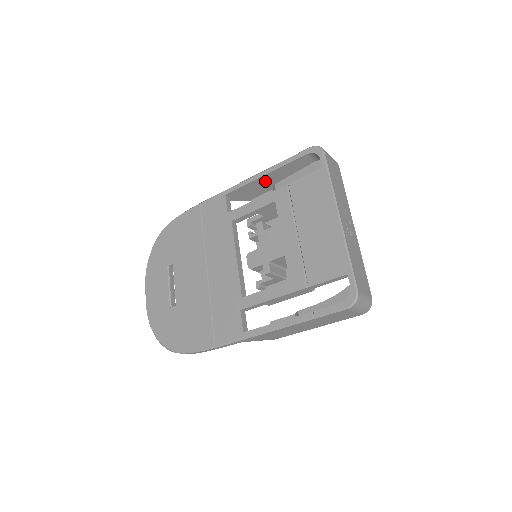
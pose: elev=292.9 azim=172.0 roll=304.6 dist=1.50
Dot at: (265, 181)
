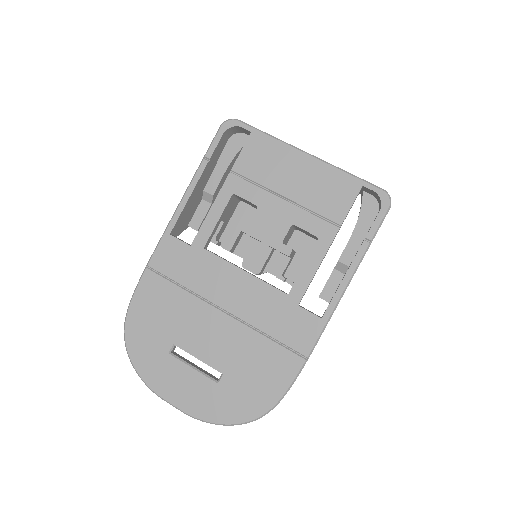
Dot at: (197, 191)
